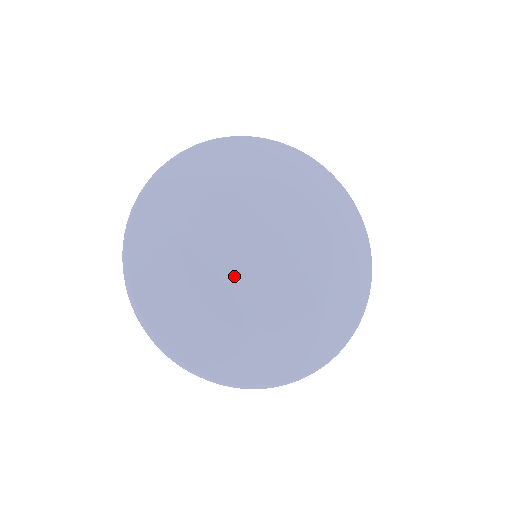
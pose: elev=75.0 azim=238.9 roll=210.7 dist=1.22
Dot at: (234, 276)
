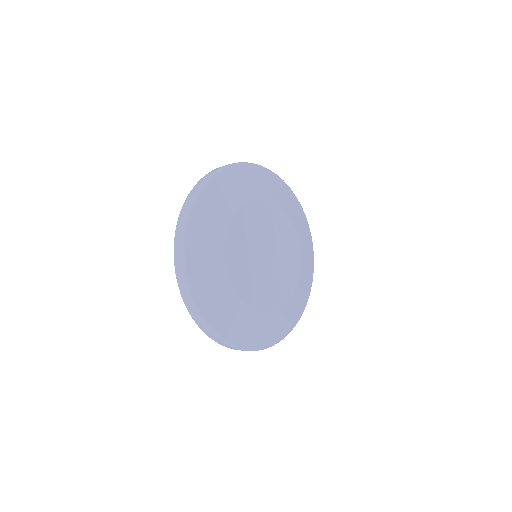
Dot at: (254, 275)
